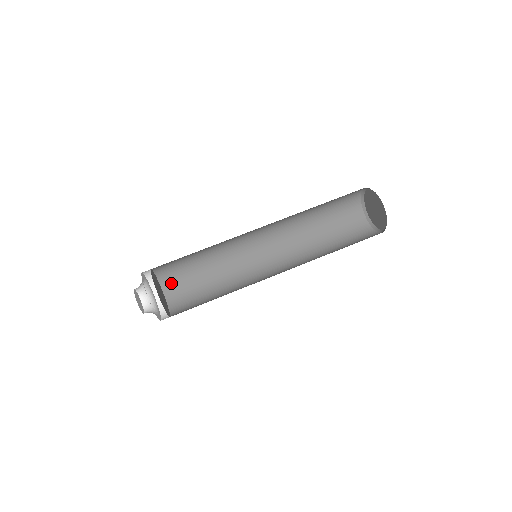
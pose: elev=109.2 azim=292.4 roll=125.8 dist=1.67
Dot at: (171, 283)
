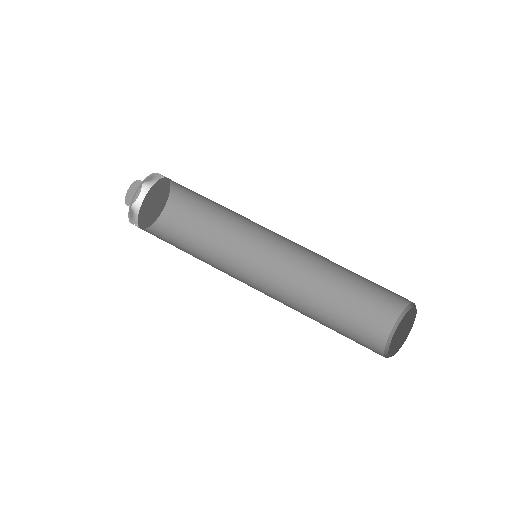
Dot at: (181, 196)
